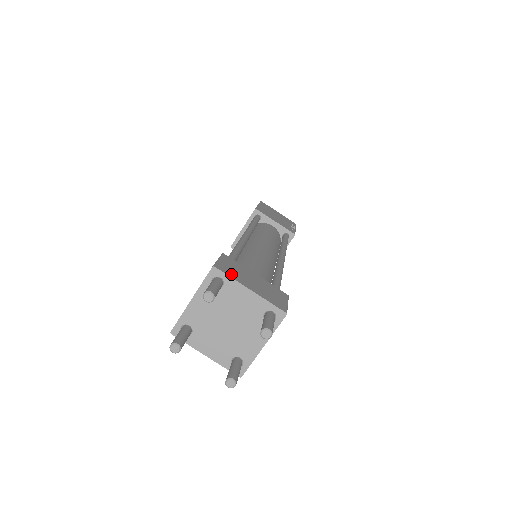
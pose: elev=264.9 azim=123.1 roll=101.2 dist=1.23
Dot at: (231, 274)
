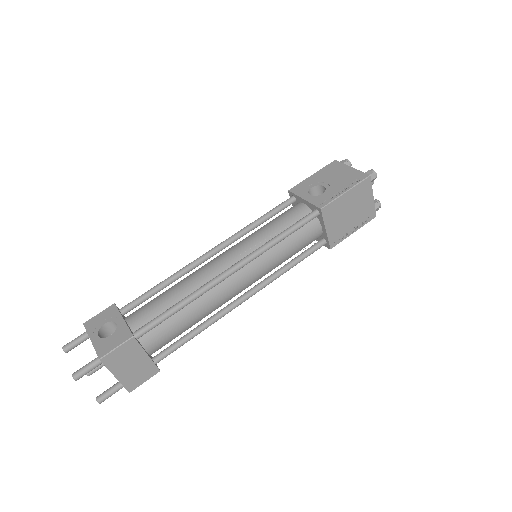
Dot at: (112, 364)
